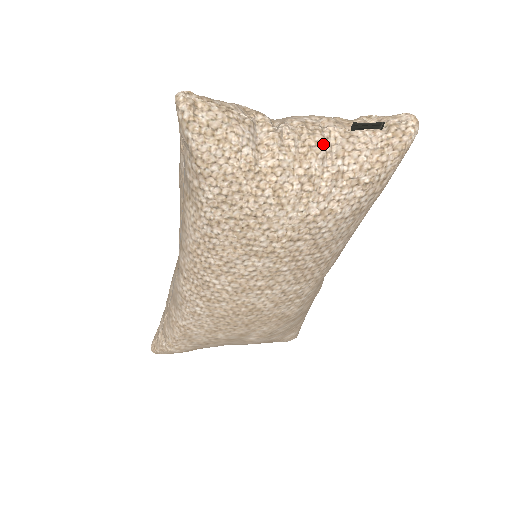
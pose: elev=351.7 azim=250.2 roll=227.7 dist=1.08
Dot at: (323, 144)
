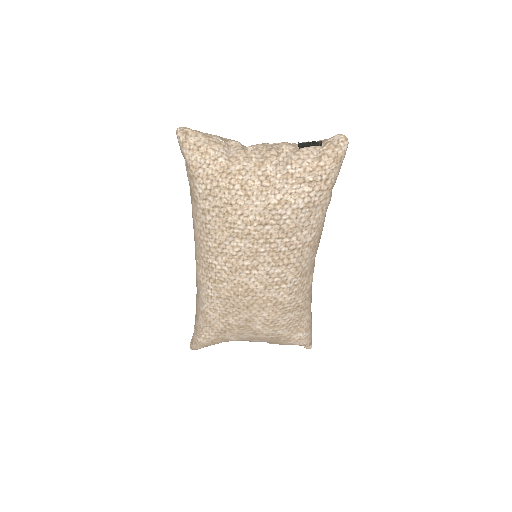
Dot at: (276, 156)
